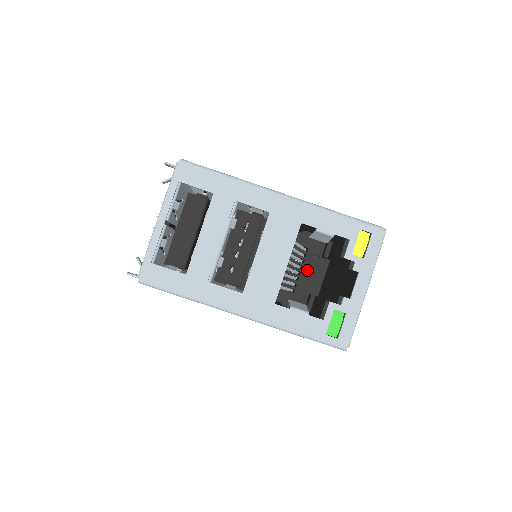
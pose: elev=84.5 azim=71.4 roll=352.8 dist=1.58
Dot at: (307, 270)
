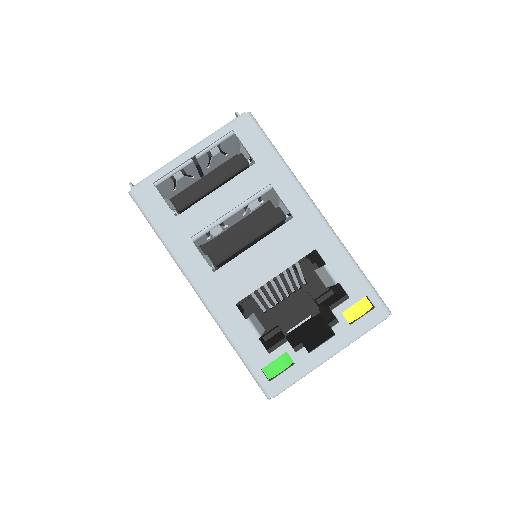
Dot at: (292, 302)
